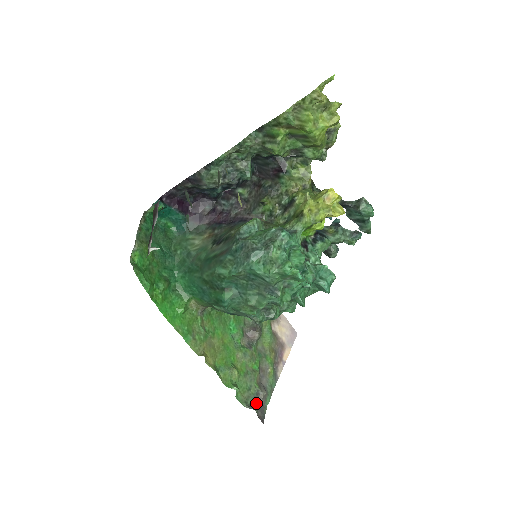
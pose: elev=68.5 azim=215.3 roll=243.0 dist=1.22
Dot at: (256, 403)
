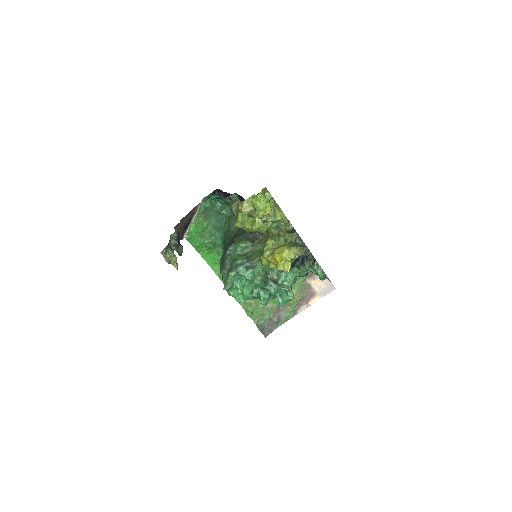
Dot at: (267, 324)
